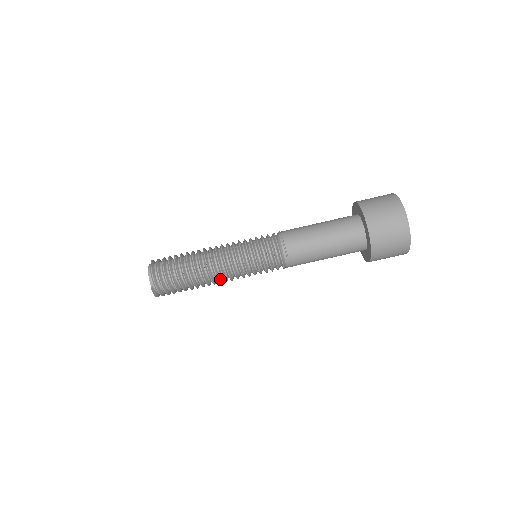
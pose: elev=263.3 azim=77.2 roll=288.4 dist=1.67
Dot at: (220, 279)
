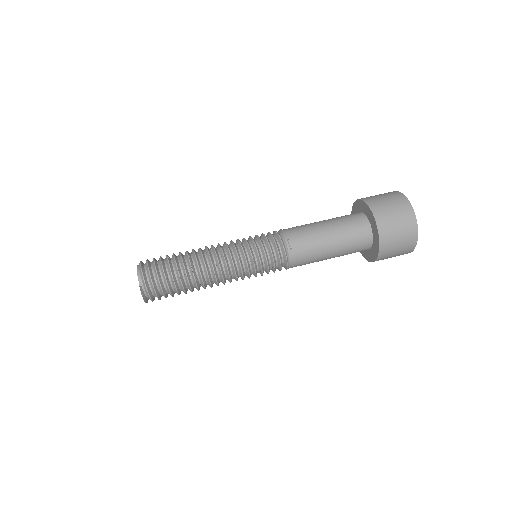
Dot at: (218, 279)
